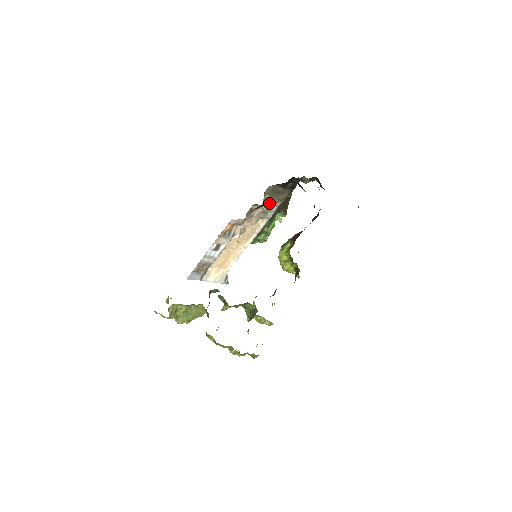
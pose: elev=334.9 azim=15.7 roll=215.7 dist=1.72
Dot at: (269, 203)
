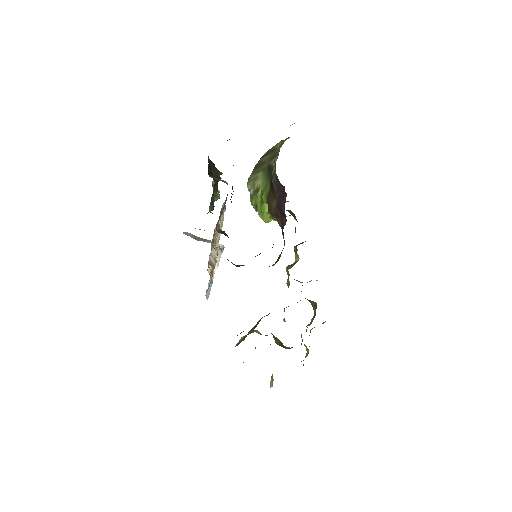
Dot at: occluded
